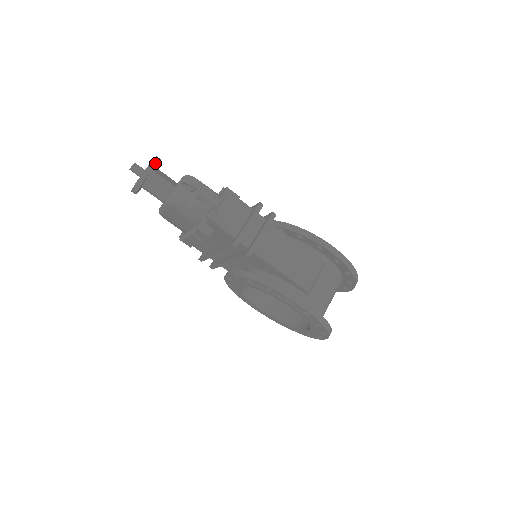
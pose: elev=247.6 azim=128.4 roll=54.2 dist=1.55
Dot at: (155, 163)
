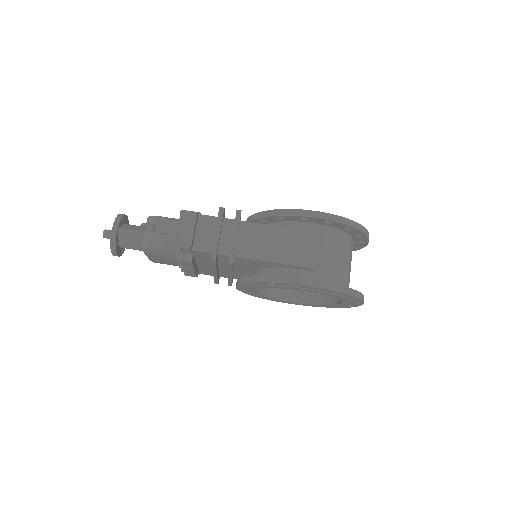
Dot at: (118, 221)
